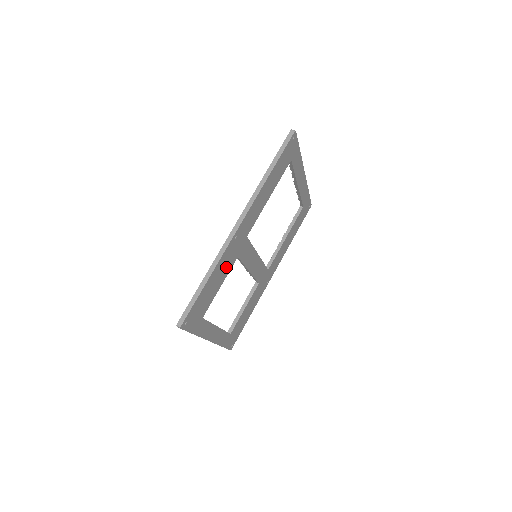
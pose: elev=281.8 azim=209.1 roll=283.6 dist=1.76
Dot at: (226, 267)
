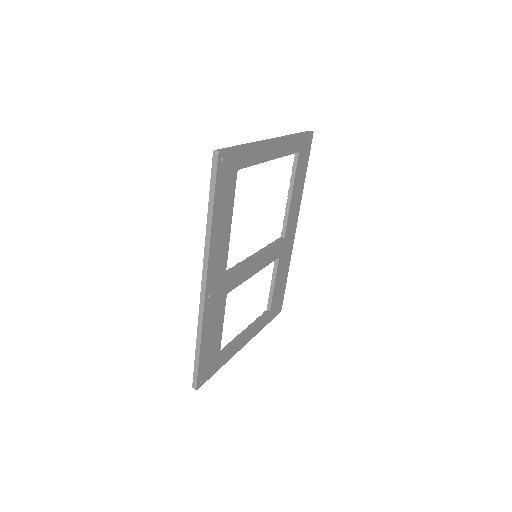
Dot at: (217, 315)
